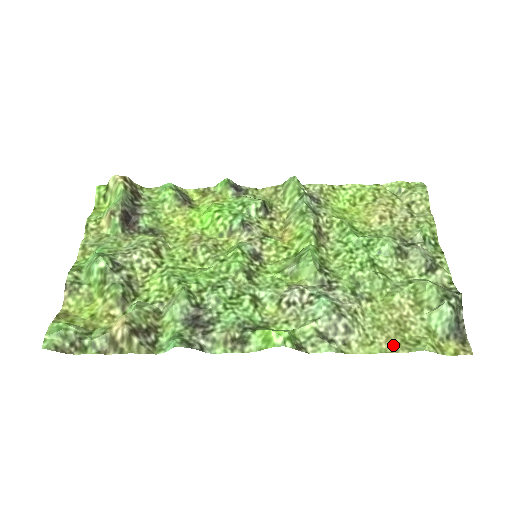
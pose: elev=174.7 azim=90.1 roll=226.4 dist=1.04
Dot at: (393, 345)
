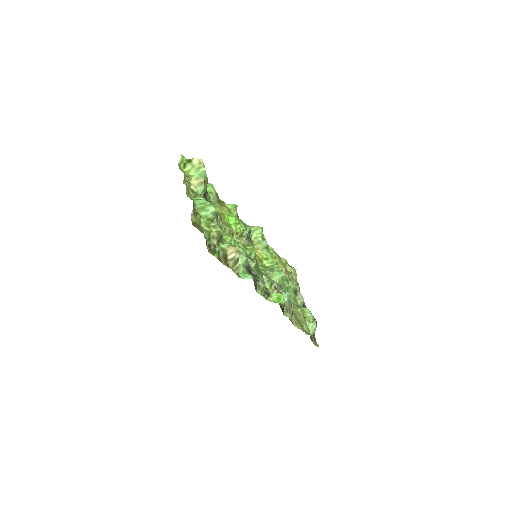
Dot at: occluded
